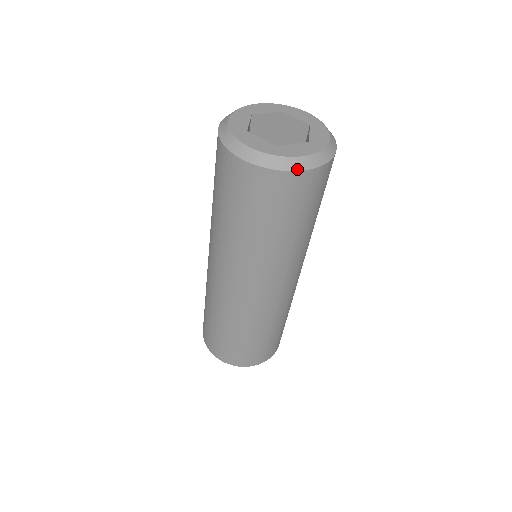
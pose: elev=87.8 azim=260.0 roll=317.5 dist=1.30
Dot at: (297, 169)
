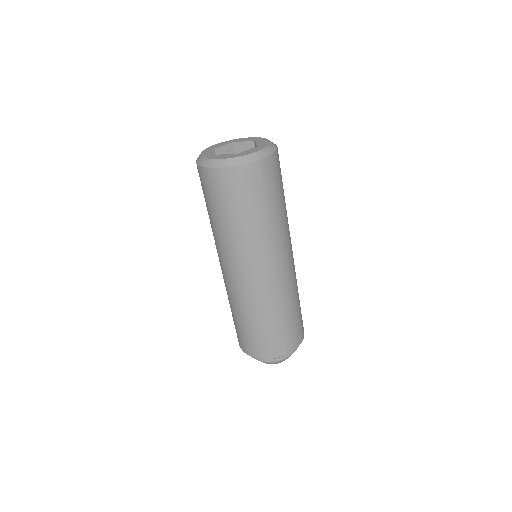
Dot at: (256, 160)
